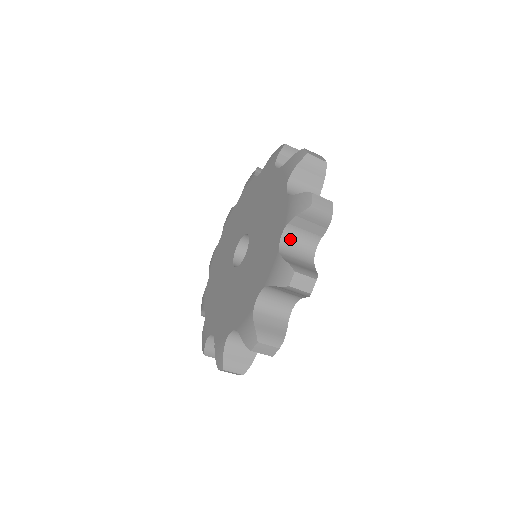
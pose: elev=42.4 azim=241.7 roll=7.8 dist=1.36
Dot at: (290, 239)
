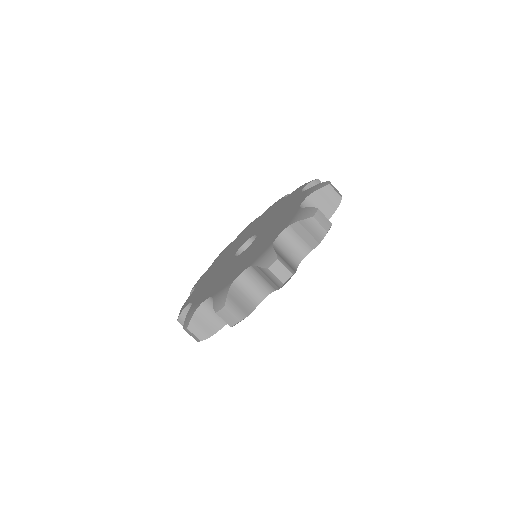
Dot at: (286, 239)
